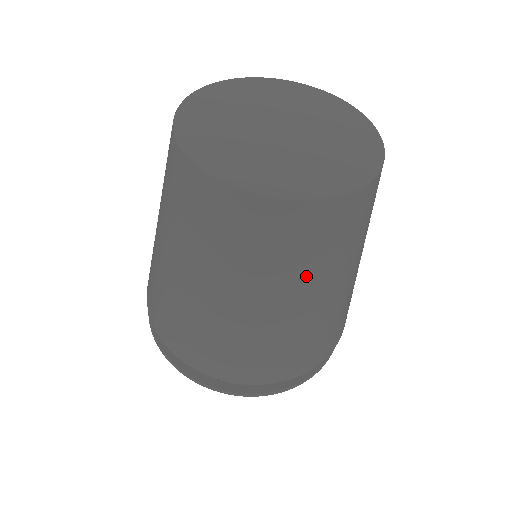
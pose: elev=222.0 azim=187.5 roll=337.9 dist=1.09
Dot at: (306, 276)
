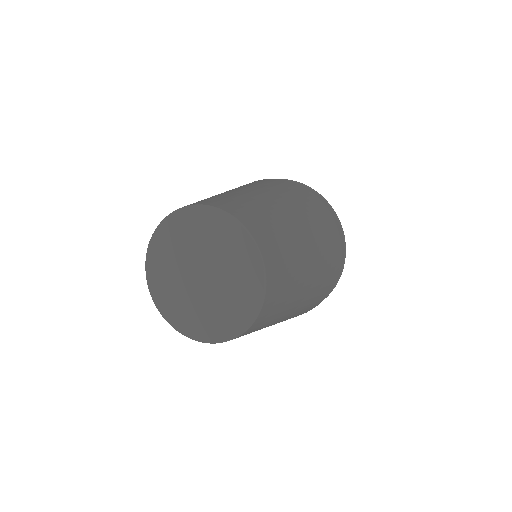
Dot at: occluded
